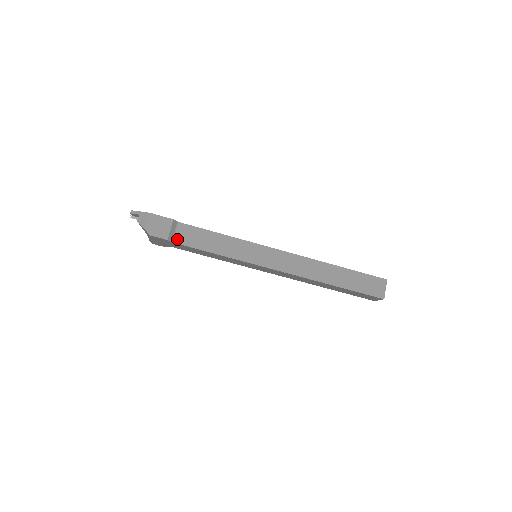
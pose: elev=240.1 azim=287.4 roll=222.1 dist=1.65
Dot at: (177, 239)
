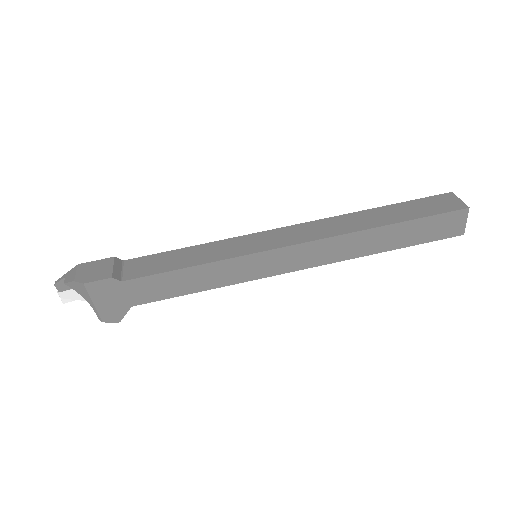
Dot at: (128, 276)
